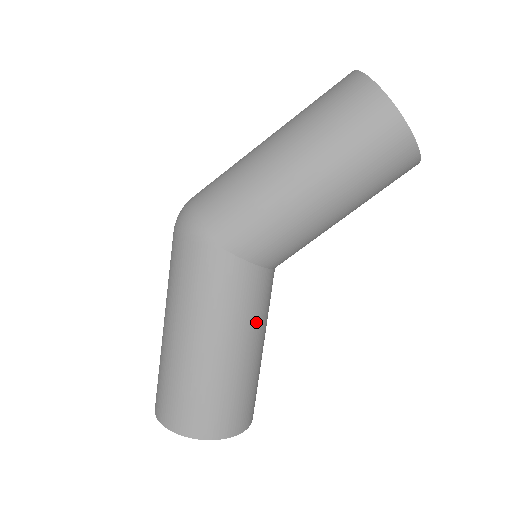
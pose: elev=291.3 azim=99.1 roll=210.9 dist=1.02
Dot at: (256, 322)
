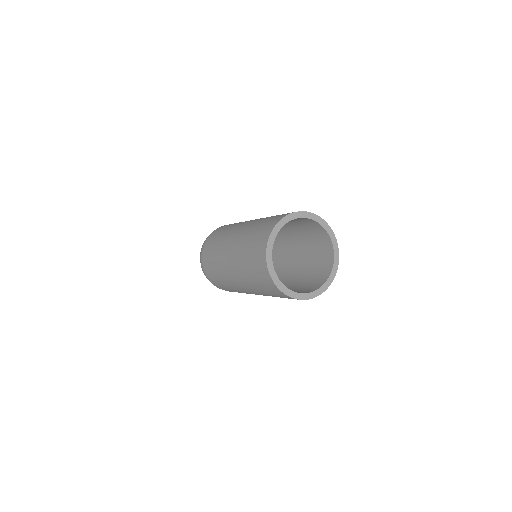
Dot at: occluded
